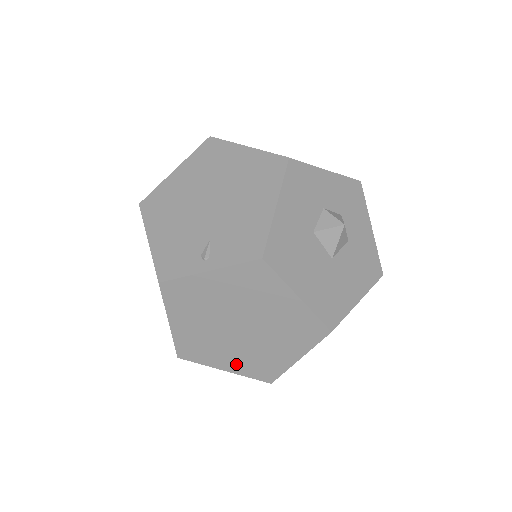
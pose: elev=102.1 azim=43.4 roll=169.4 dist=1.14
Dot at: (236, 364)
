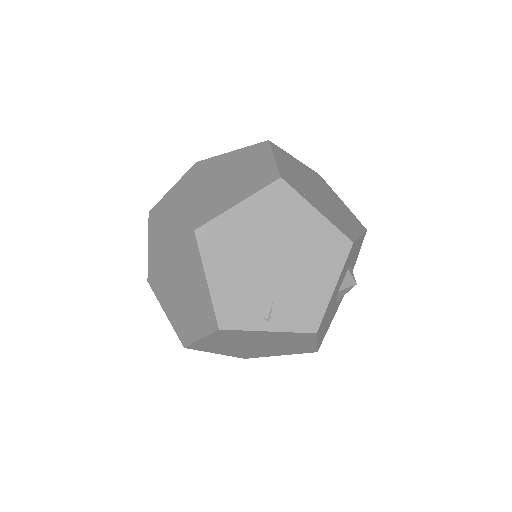
Dot at: (230, 353)
